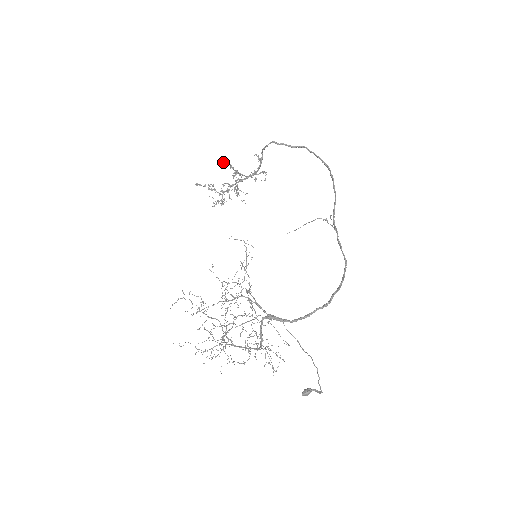
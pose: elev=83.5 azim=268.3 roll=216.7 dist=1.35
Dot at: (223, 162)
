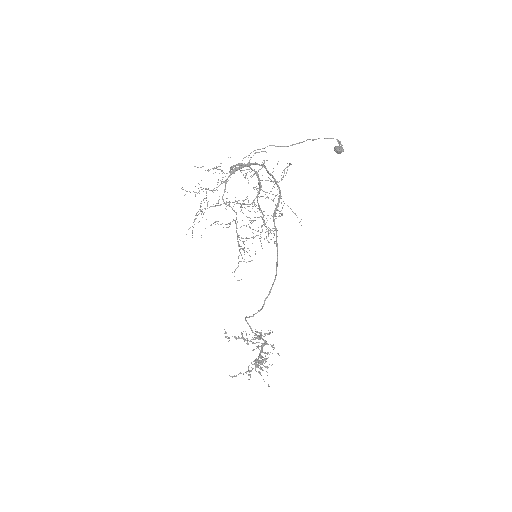
Dot at: (225, 337)
